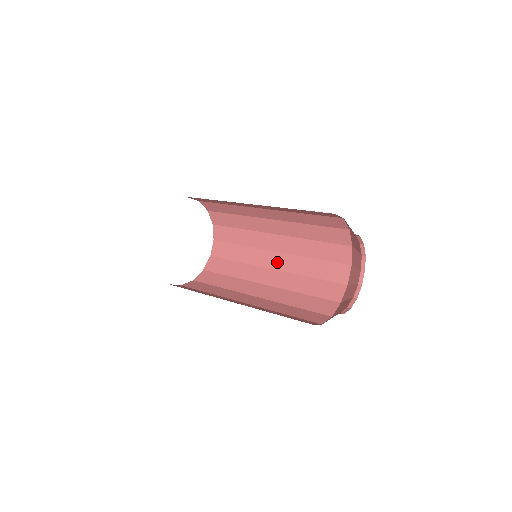
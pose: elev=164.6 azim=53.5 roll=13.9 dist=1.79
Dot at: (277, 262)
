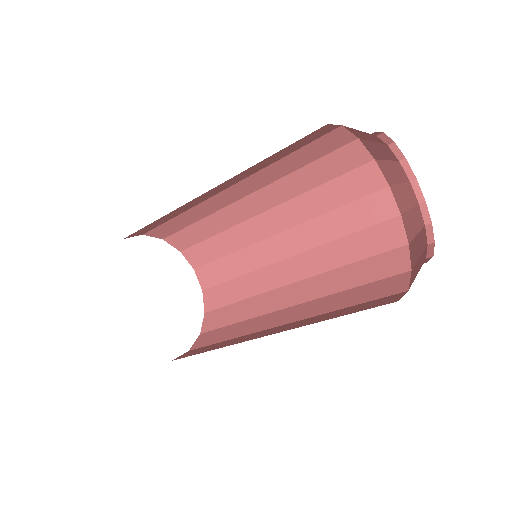
Dot at: (289, 316)
